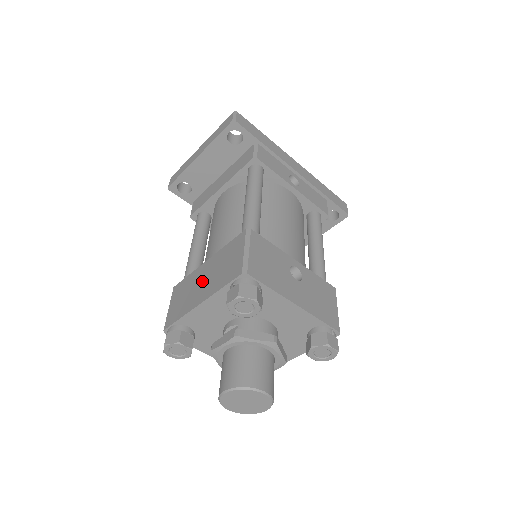
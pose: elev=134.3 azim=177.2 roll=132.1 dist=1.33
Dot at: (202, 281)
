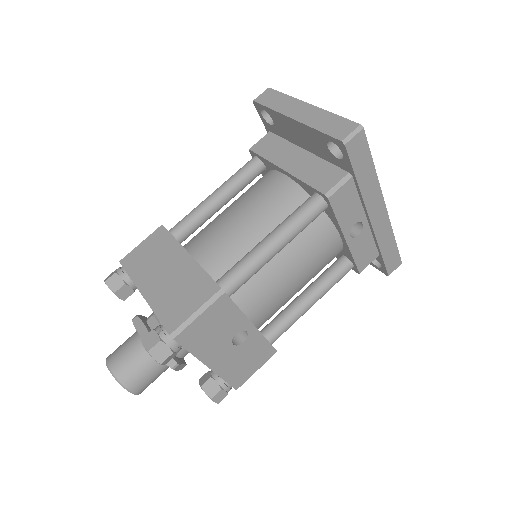
Dot at: (165, 271)
